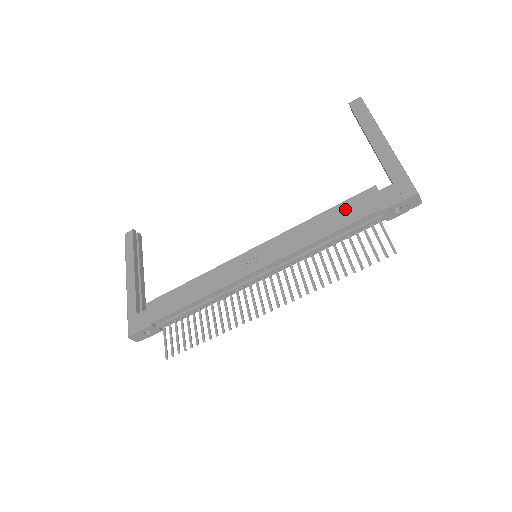
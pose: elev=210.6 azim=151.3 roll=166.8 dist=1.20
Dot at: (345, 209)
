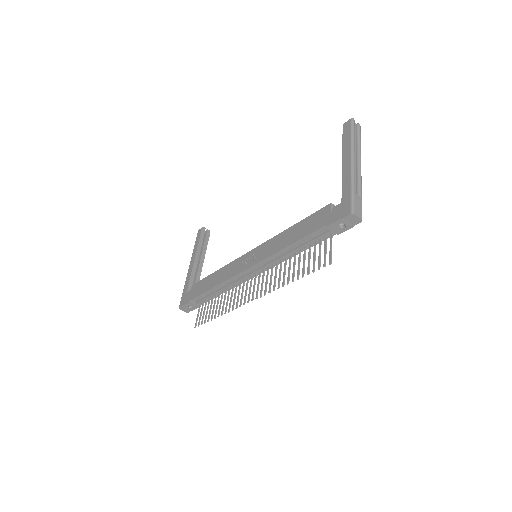
Dot at: (307, 223)
